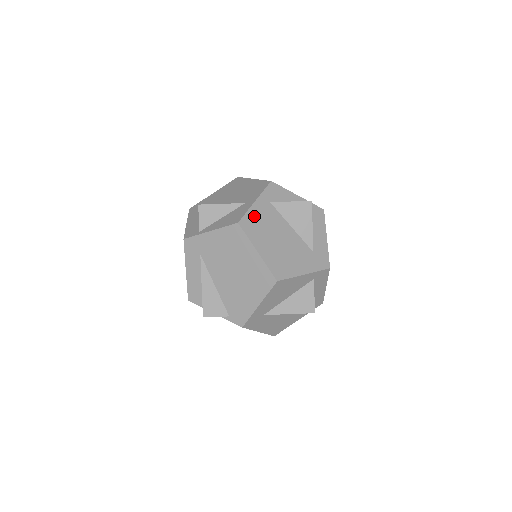
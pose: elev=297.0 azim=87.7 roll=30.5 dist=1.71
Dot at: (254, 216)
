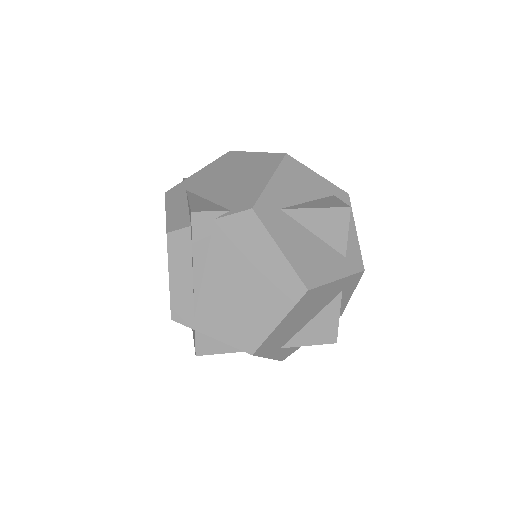
Dot at: occluded
